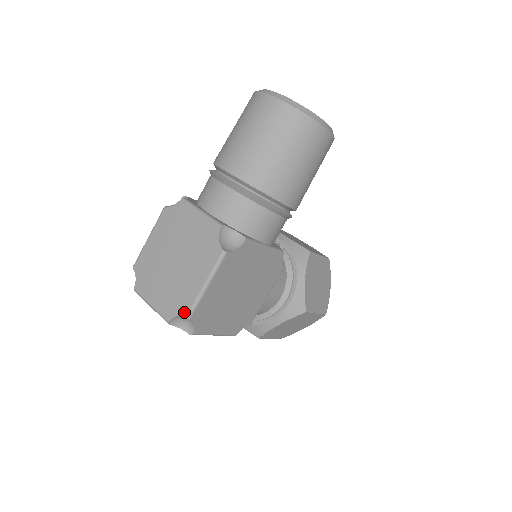
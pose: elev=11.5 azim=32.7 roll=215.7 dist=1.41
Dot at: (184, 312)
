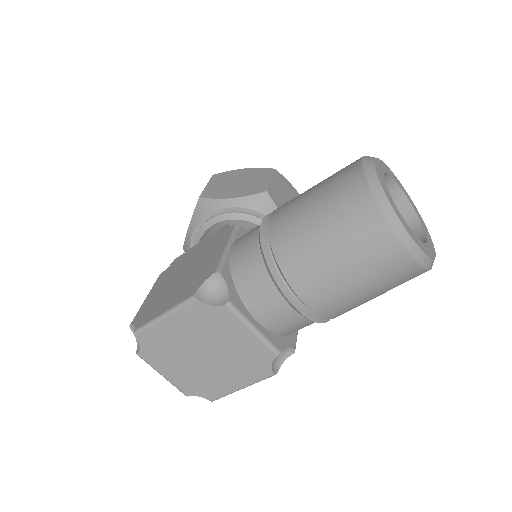
Dot at: (210, 398)
